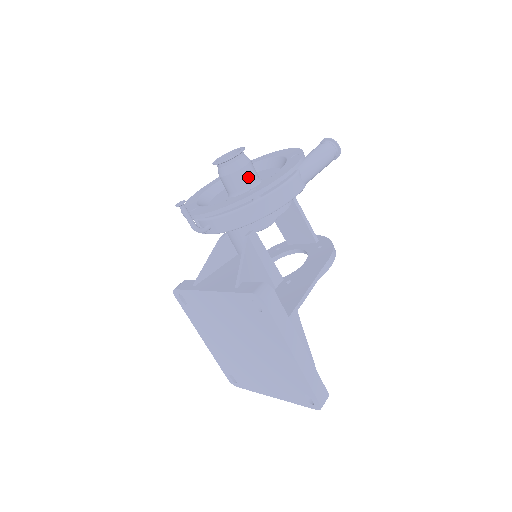
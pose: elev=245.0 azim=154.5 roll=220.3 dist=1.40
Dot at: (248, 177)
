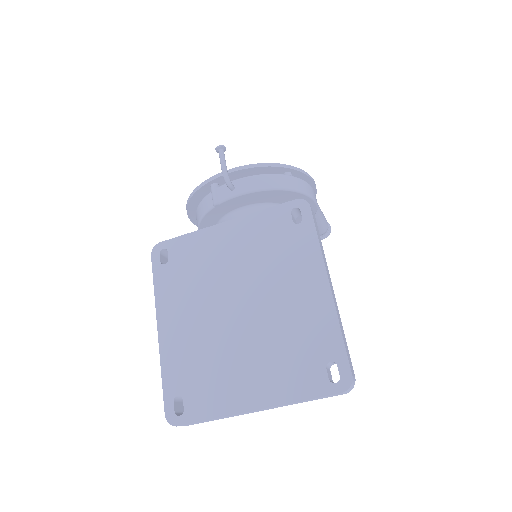
Dot at: occluded
